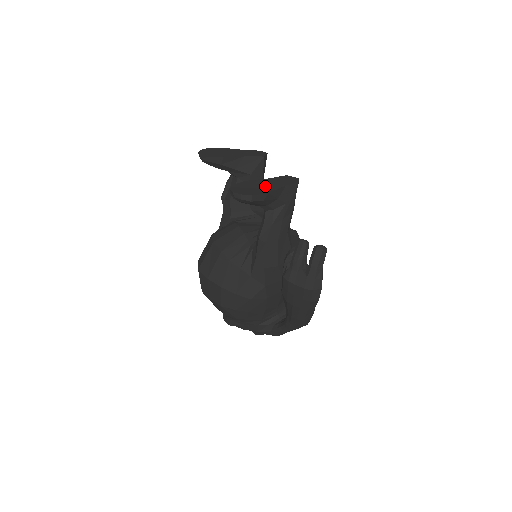
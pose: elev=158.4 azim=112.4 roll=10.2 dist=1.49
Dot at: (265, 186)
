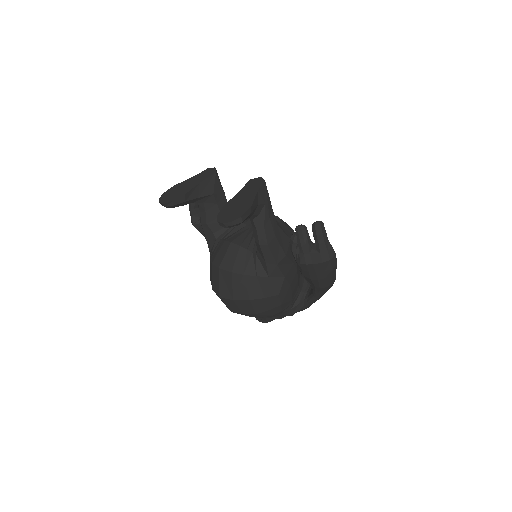
Dot at: (243, 201)
